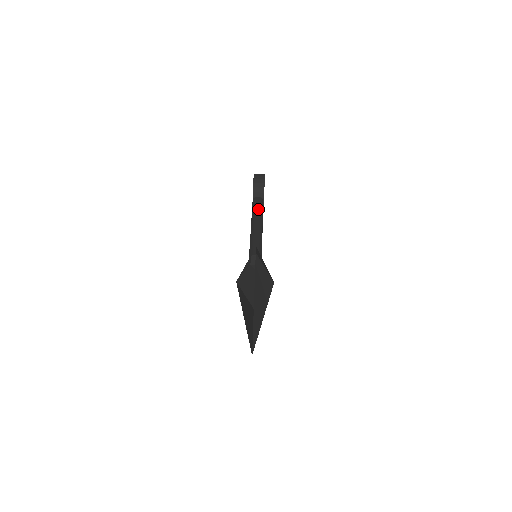
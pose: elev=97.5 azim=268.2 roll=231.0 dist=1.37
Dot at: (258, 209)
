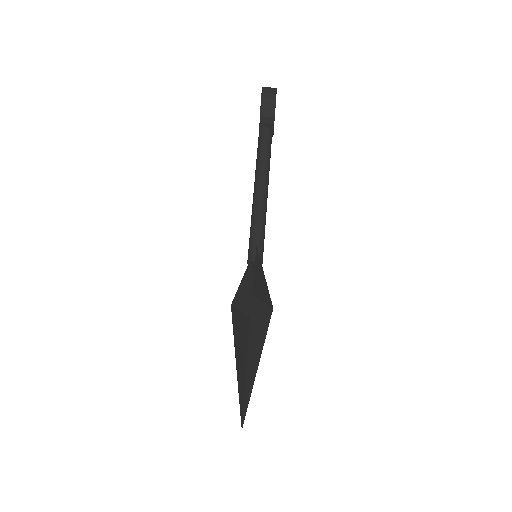
Dot at: (264, 159)
